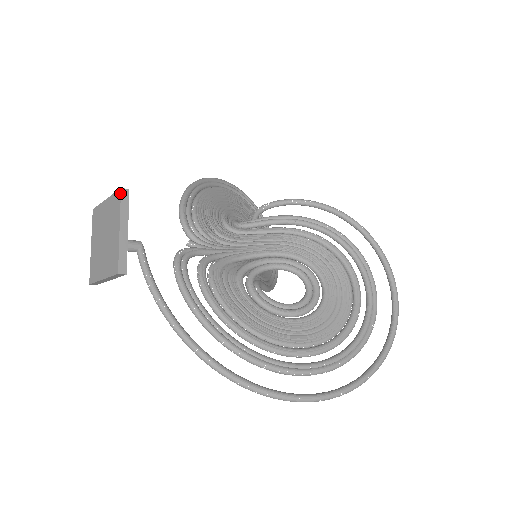
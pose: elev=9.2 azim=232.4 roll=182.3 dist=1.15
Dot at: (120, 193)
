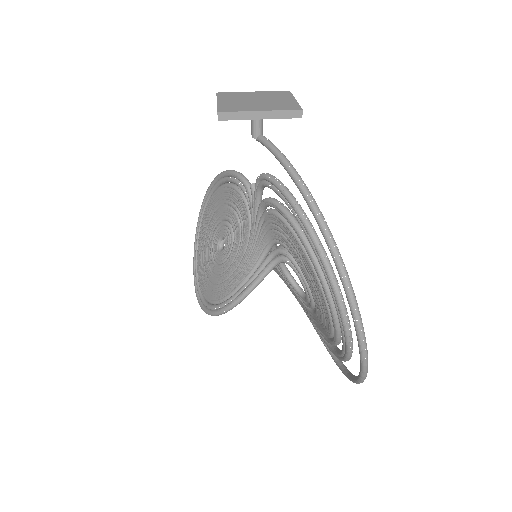
Dot at: occluded
